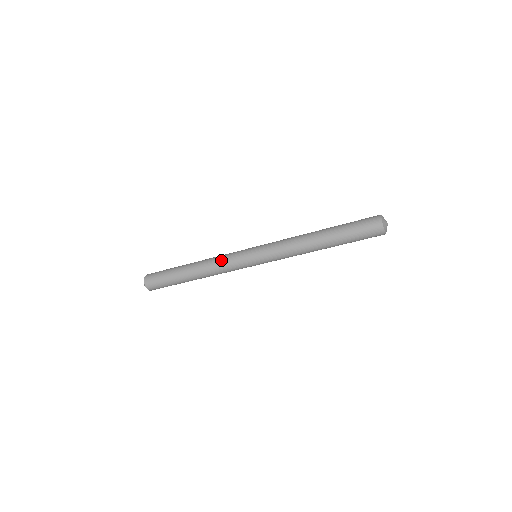
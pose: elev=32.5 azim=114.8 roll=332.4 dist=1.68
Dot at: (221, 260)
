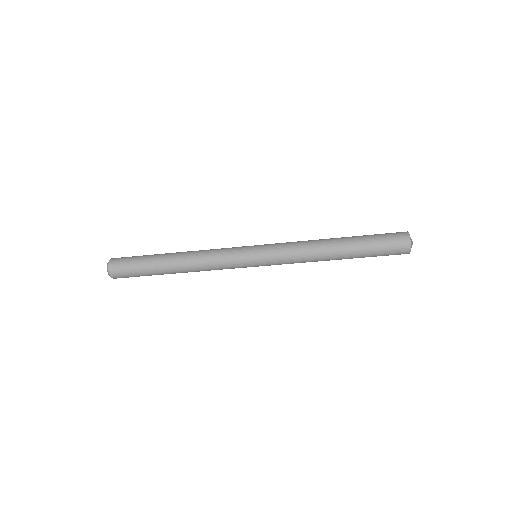
Dot at: (215, 263)
